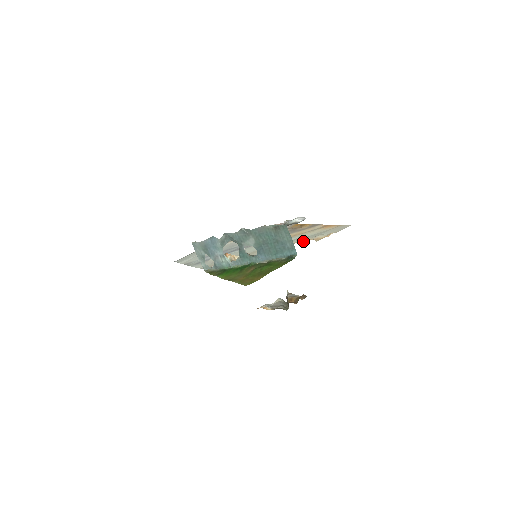
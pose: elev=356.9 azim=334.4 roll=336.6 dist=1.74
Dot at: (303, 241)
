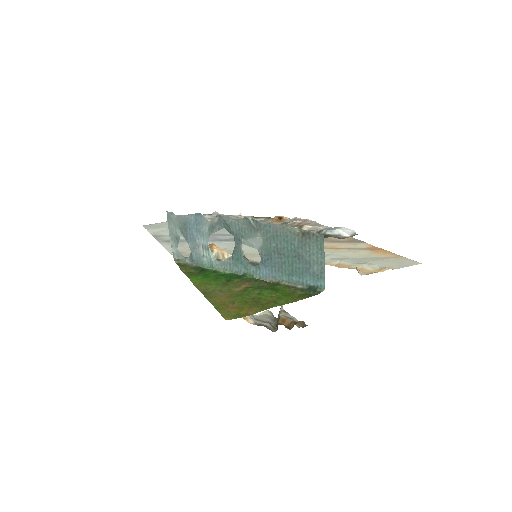
Dot at: (337, 265)
